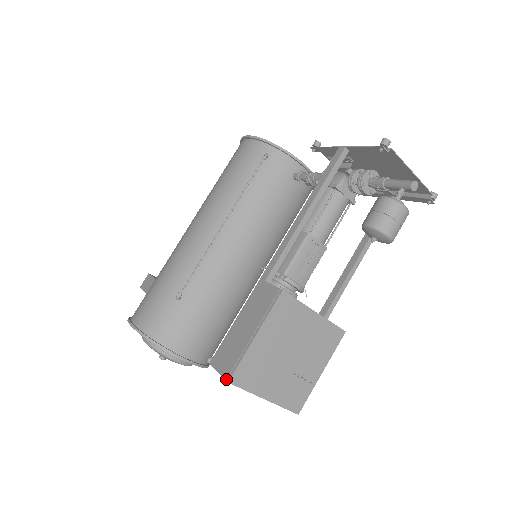
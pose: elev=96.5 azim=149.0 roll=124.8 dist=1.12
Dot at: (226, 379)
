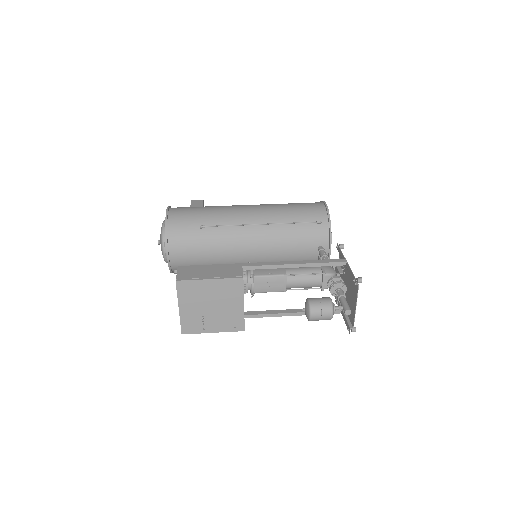
Dot at: (177, 279)
